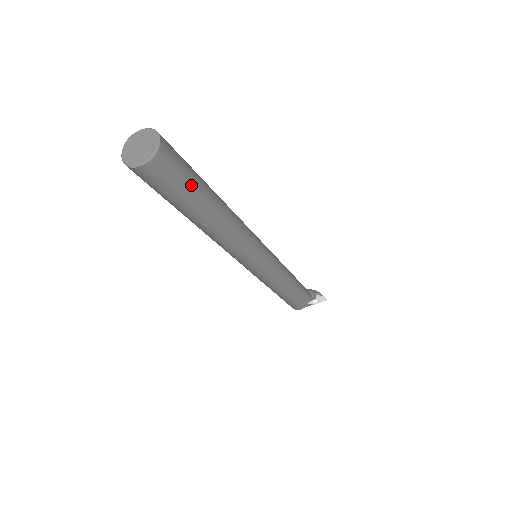
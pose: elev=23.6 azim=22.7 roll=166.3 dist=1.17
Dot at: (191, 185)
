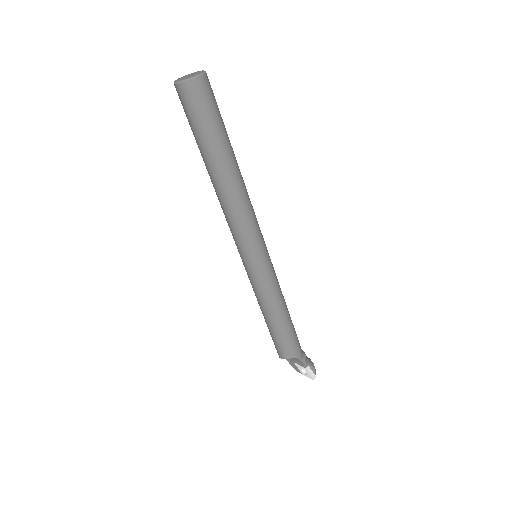
Dot at: (207, 128)
